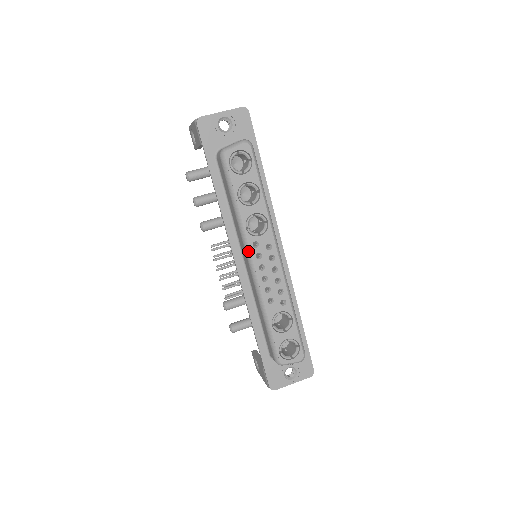
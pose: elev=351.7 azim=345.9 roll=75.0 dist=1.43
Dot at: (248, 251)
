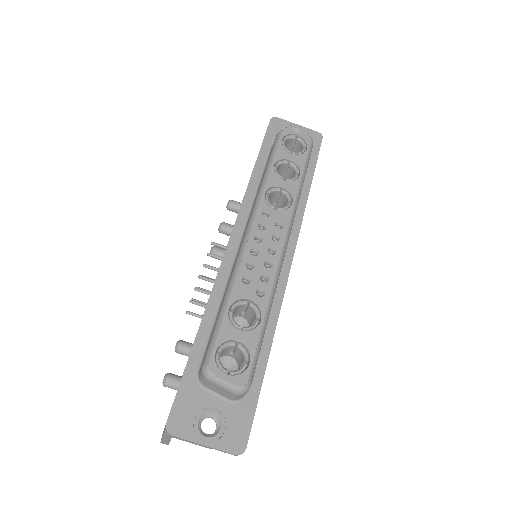
Dot at: (253, 215)
